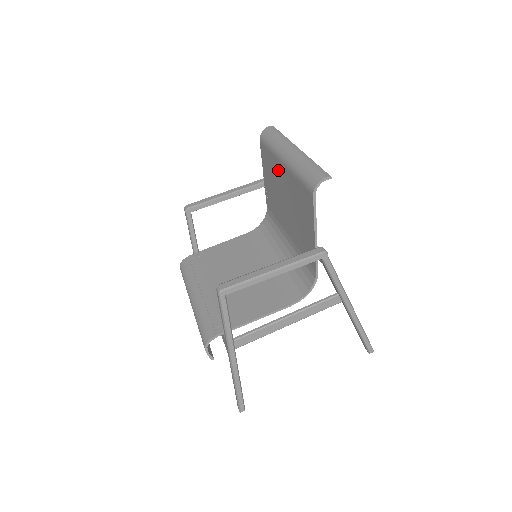
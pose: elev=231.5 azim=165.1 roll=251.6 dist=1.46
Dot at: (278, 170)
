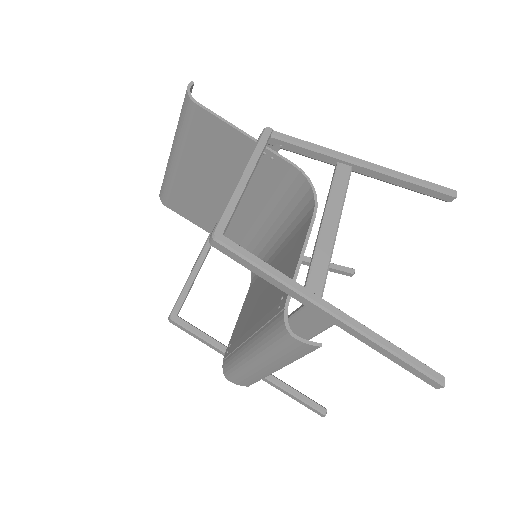
Dot at: (187, 181)
